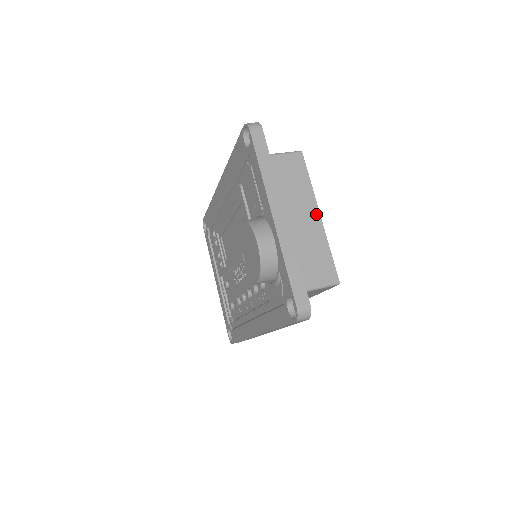
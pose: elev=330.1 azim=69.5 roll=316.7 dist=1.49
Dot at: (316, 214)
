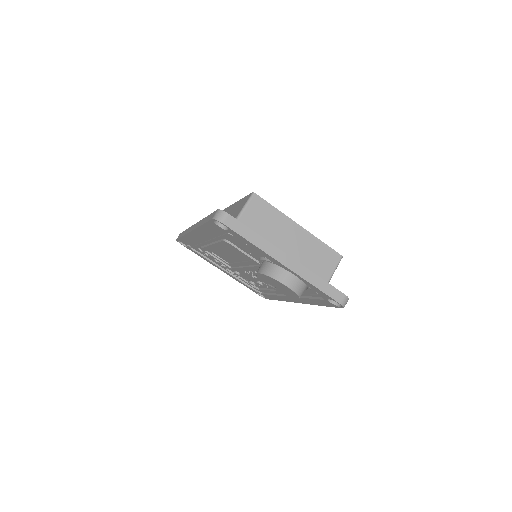
Dot at: (297, 228)
